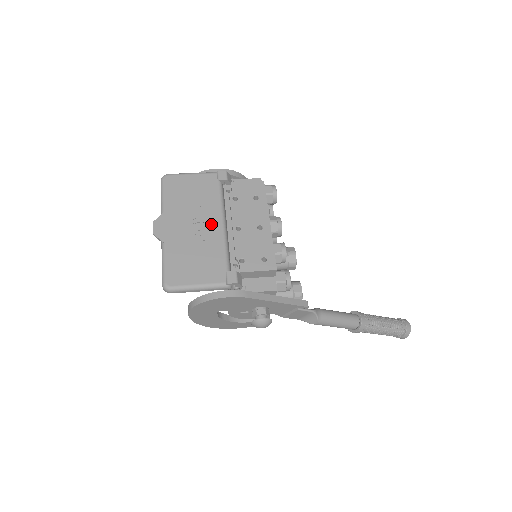
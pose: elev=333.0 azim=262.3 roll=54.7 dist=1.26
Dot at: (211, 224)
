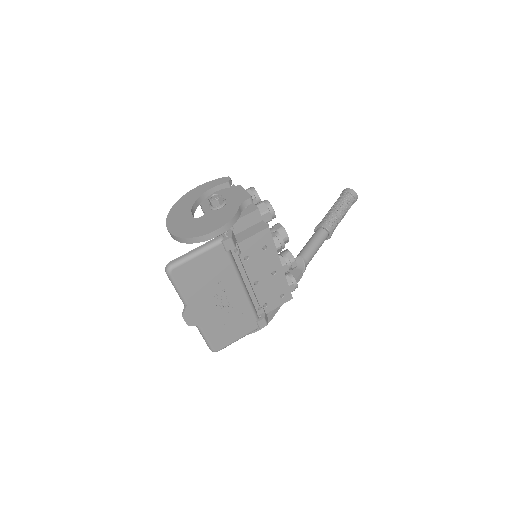
Dot at: (233, 293)
